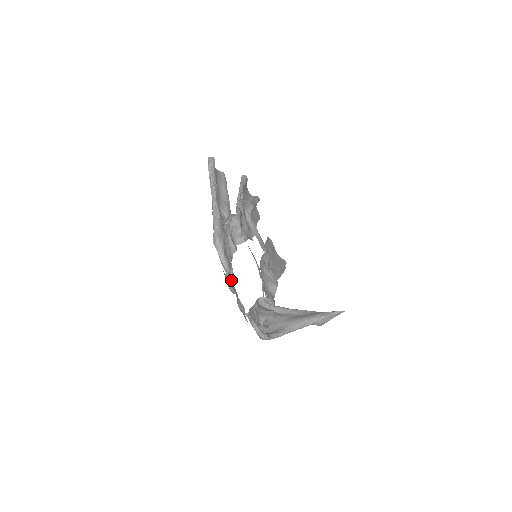
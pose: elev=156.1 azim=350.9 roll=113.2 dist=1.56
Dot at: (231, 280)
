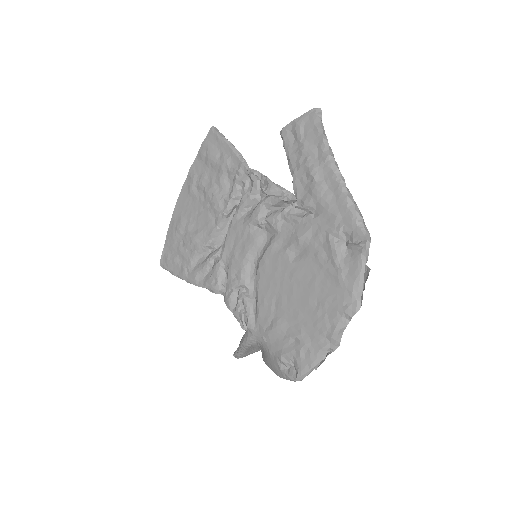
Dot at: (360, 301)
